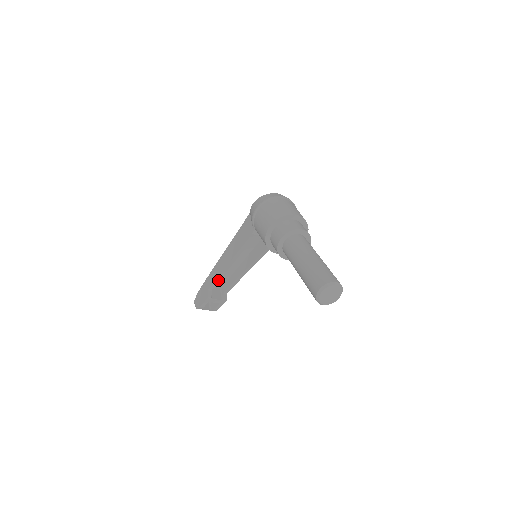
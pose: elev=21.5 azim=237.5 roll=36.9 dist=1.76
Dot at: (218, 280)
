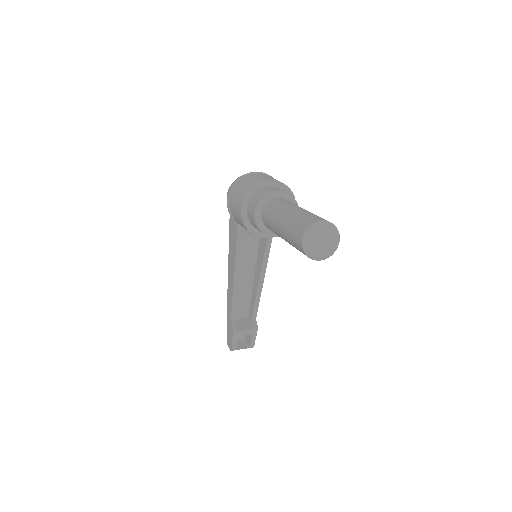
Dot at: (235, 306)
